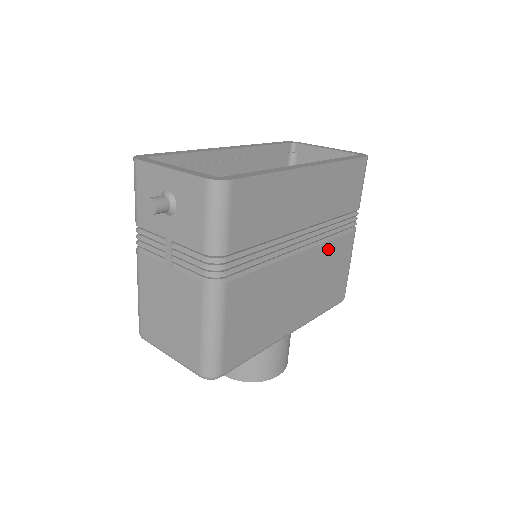
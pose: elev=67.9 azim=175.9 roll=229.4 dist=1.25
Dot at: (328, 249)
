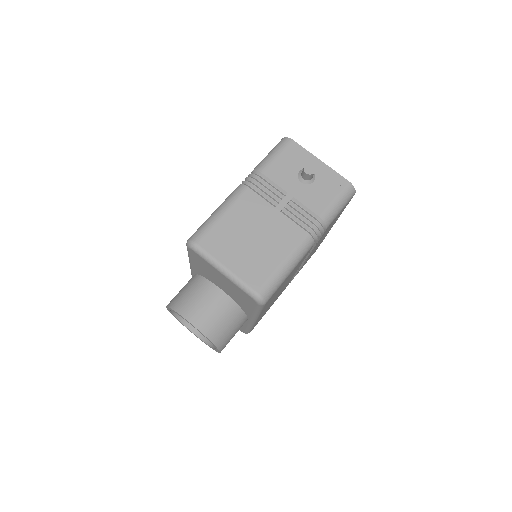
Dot at: (287, 284)
